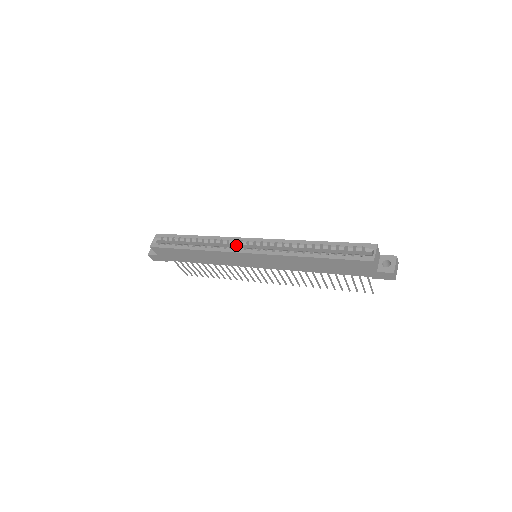
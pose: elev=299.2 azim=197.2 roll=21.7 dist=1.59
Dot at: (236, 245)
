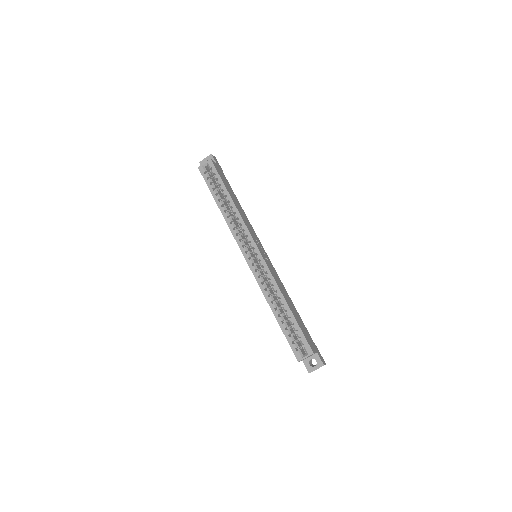
Dot at: occluded
